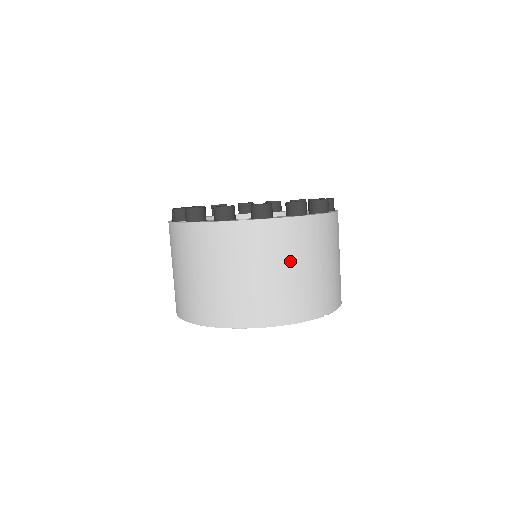
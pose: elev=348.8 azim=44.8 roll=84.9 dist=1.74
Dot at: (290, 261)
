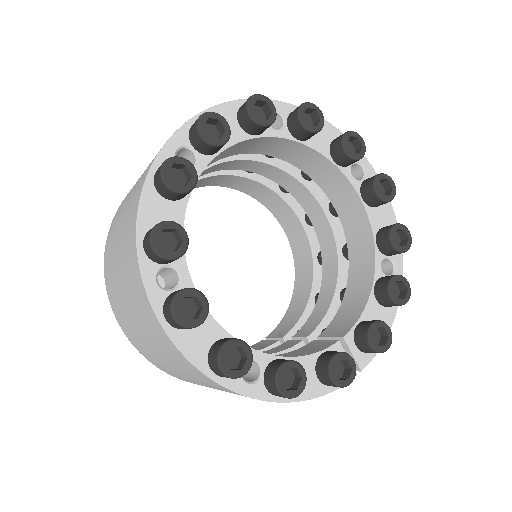
Dot at: occluded
